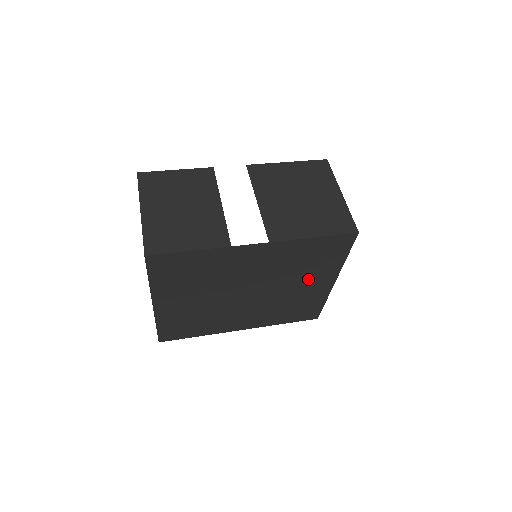
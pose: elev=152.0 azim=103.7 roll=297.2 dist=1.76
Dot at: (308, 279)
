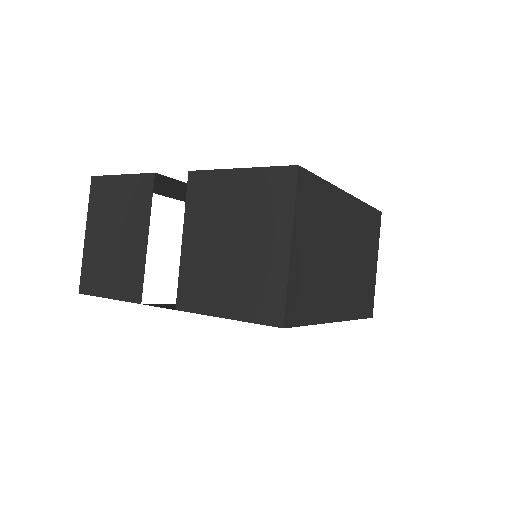
Dot at: occluded
